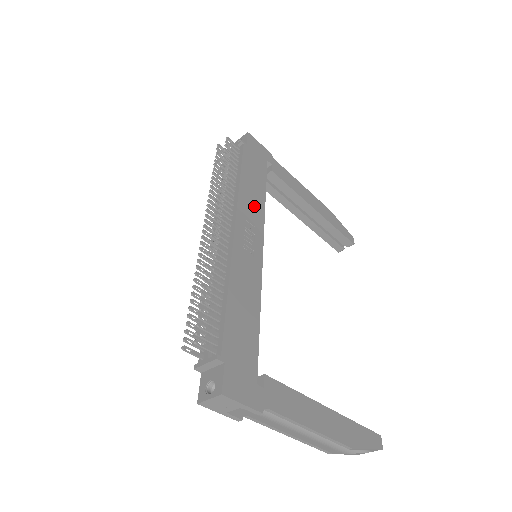
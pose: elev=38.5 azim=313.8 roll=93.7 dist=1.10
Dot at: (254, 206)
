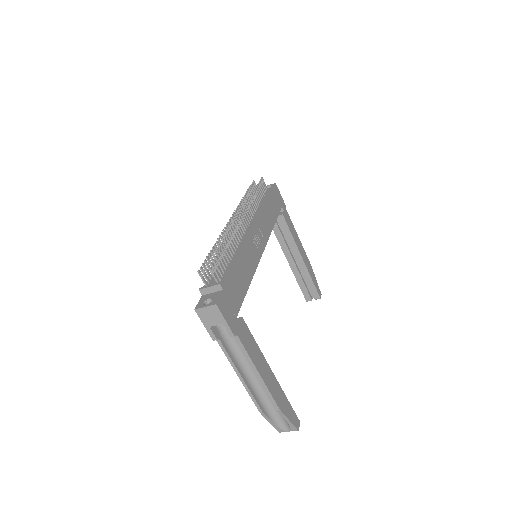
Dot at: (266, 225)
